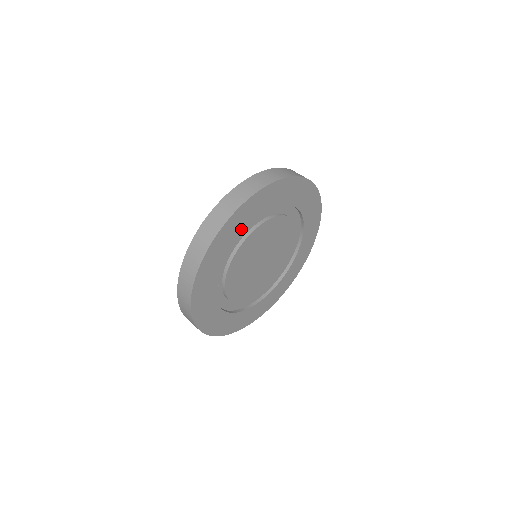
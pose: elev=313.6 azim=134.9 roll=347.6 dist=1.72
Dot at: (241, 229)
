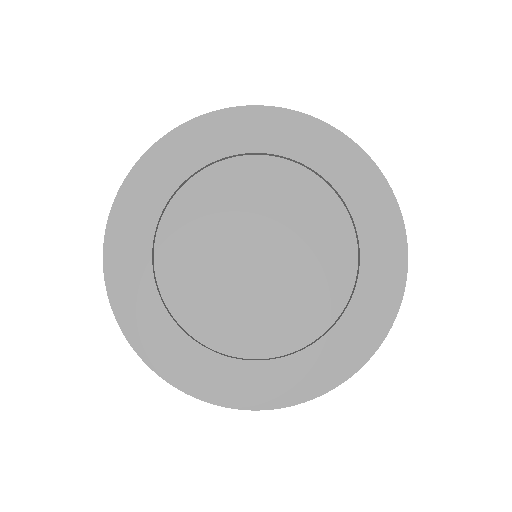
Dot at: (160, 200)
